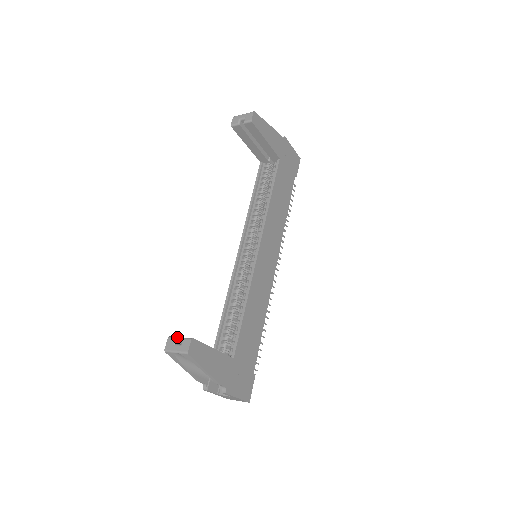
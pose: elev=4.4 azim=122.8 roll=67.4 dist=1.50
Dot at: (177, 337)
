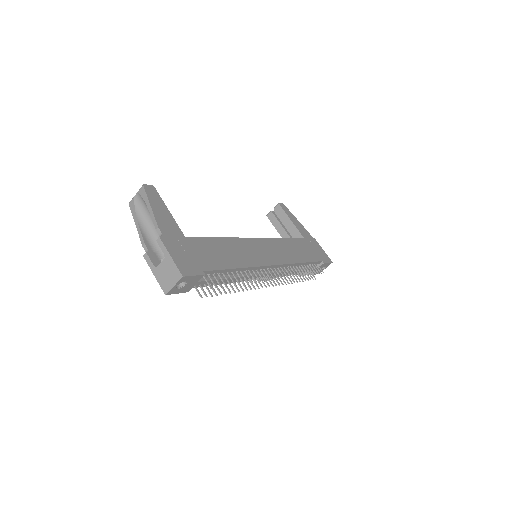
Dot at: occluded
